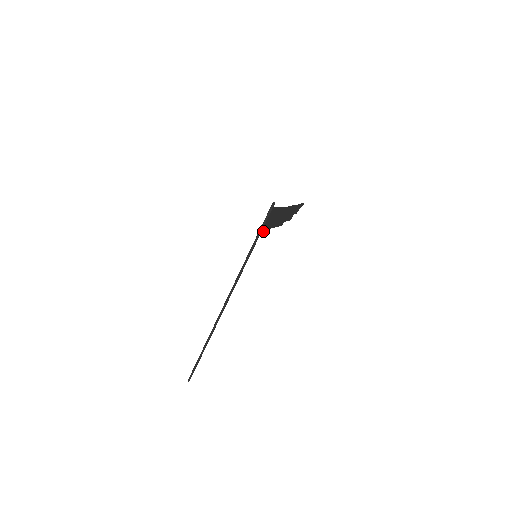
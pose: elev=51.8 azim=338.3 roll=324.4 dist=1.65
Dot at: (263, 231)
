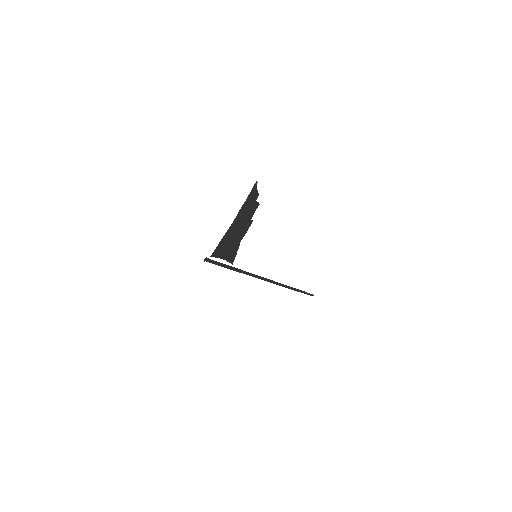
Dot at: (232, 257)
